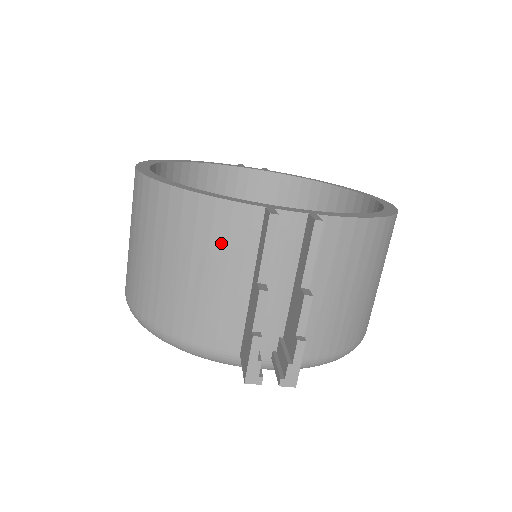
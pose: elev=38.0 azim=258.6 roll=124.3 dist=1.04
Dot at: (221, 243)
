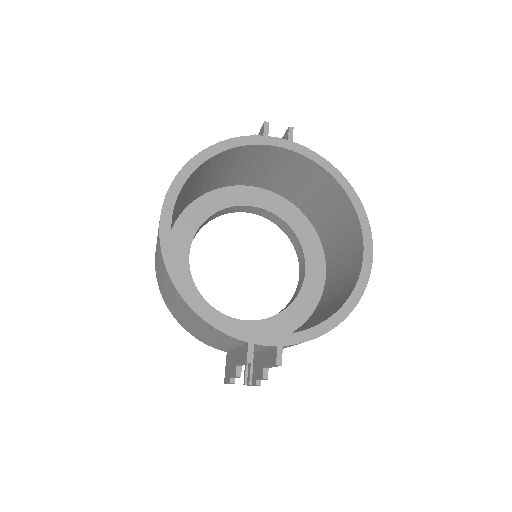
Dot at: (218, 336)
